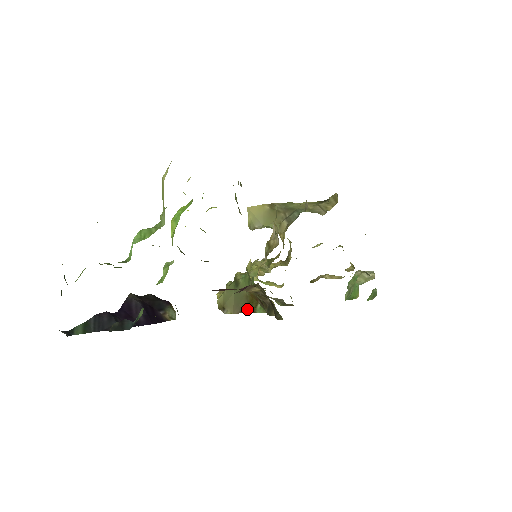
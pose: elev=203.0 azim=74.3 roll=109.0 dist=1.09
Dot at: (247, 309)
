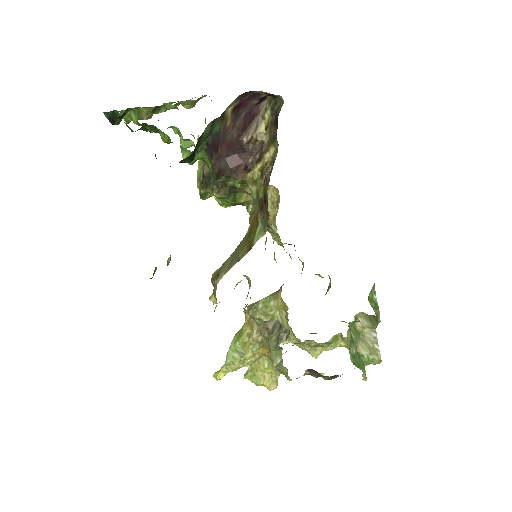
Dot at: (244, 250)
